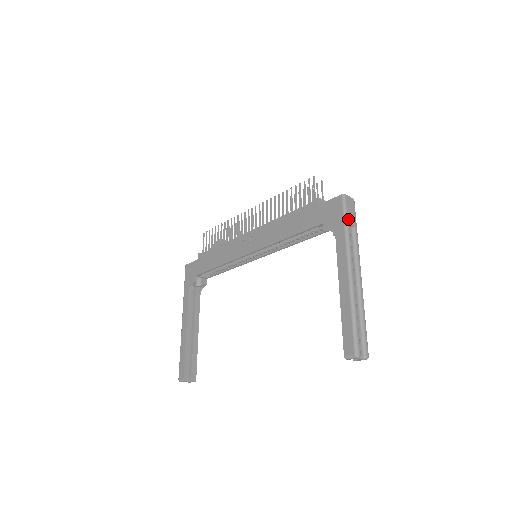
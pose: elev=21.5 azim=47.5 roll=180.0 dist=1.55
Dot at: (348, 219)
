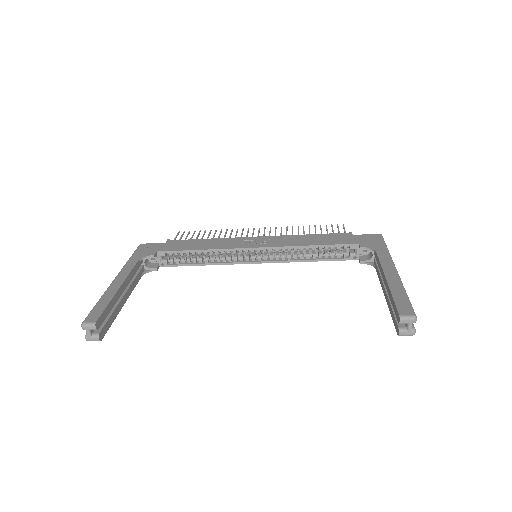
Dot at: occluded
